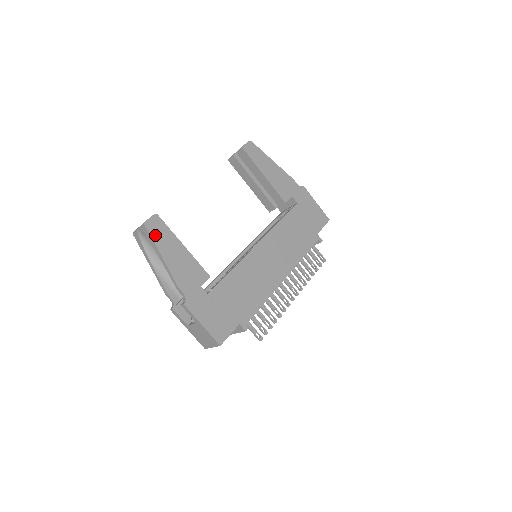
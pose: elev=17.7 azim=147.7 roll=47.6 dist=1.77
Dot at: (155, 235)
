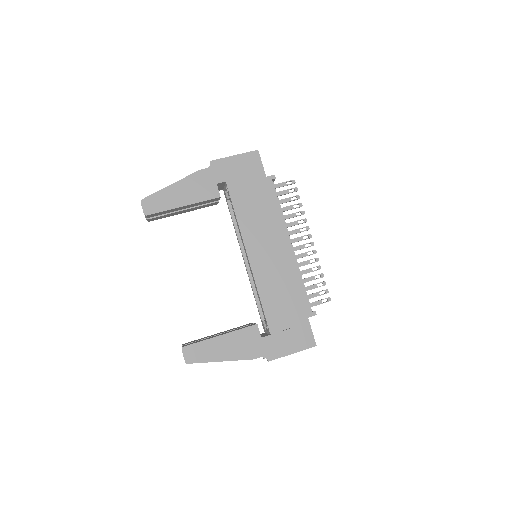
Dot at: (200, 358)
